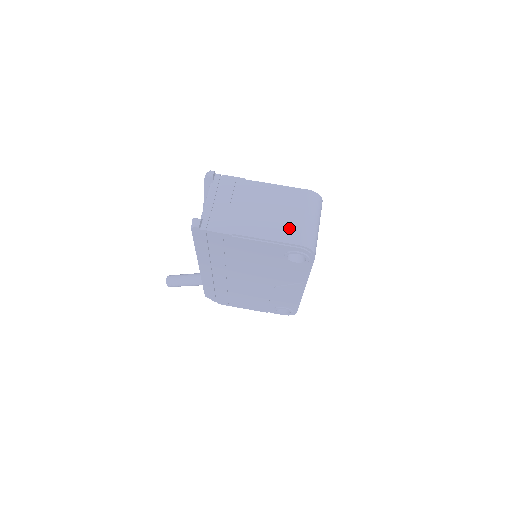
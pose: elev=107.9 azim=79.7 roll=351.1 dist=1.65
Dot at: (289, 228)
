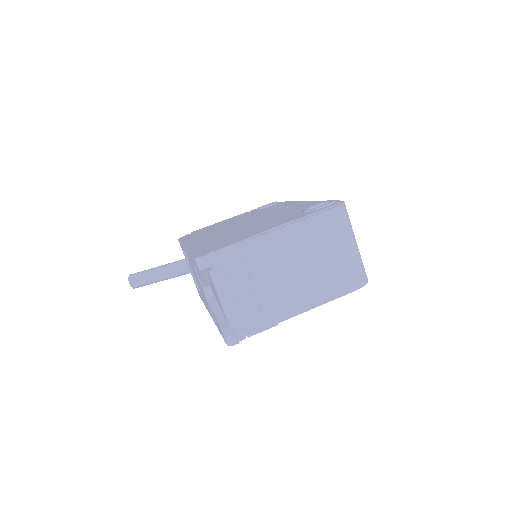
Dot at: (335, 276)
